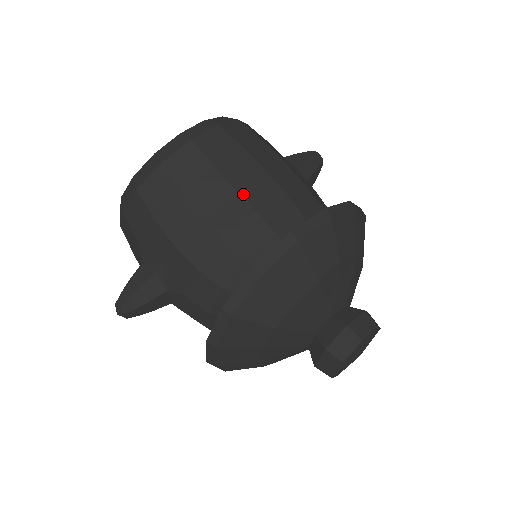
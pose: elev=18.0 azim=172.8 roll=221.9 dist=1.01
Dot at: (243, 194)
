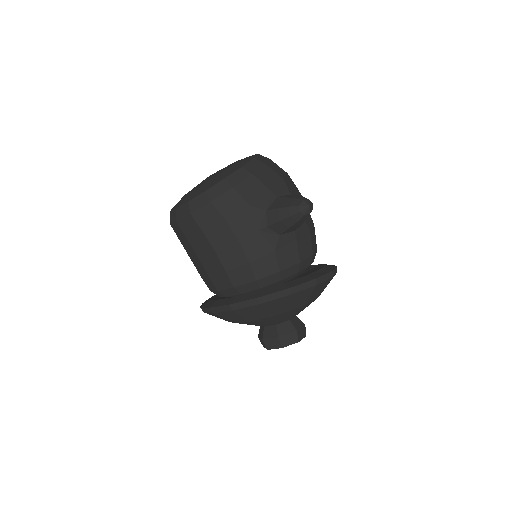
Dot at: (203, 264)
